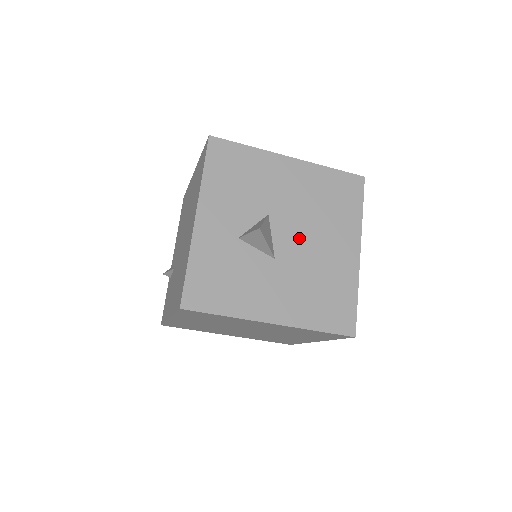
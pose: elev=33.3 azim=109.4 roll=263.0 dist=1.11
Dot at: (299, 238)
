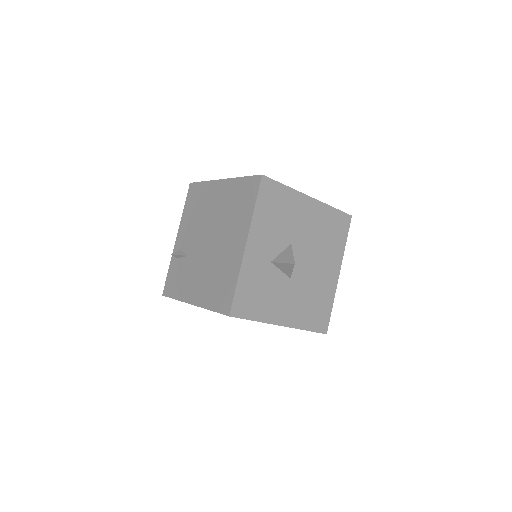
Dot at: (307, 263)
